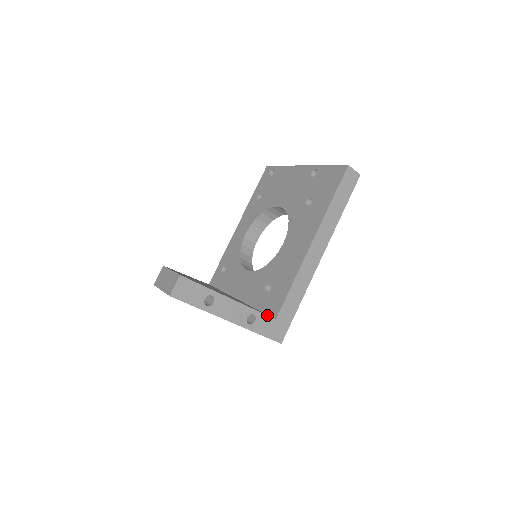
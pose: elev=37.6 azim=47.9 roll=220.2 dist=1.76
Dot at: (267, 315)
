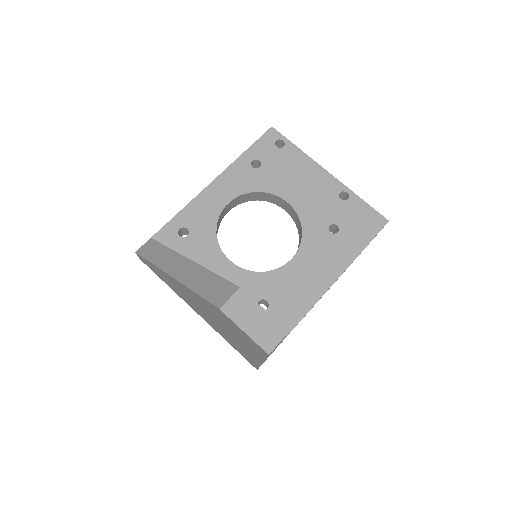
Dot at: occluded
